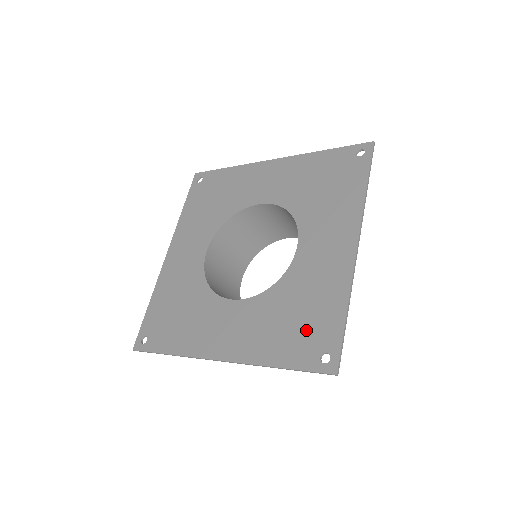
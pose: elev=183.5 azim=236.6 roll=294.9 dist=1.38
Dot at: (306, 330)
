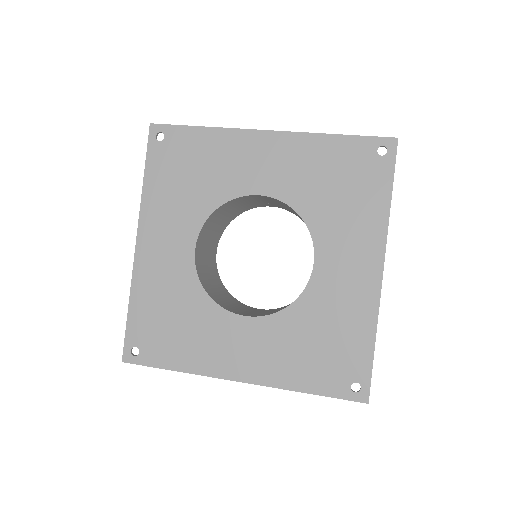
Dot at: (334, 358)
